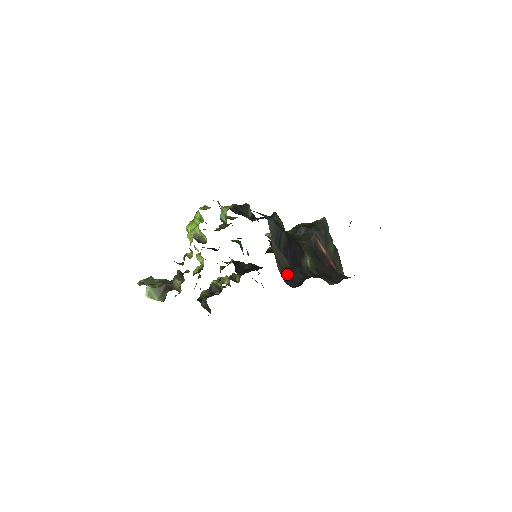
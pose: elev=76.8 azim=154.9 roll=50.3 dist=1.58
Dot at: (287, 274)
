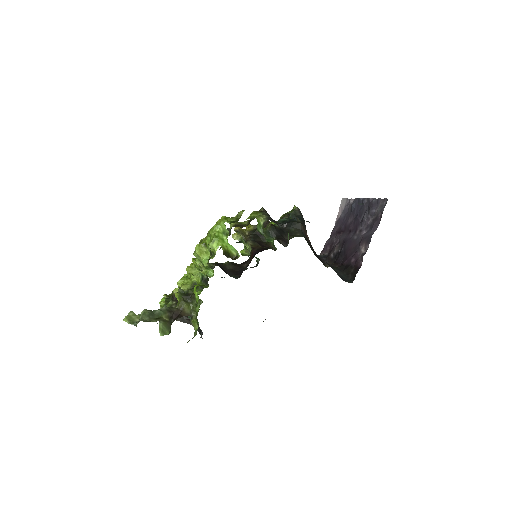
Dot at: (335, 271)
